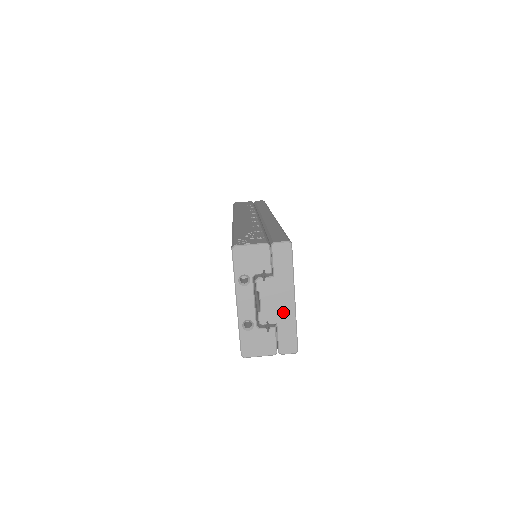
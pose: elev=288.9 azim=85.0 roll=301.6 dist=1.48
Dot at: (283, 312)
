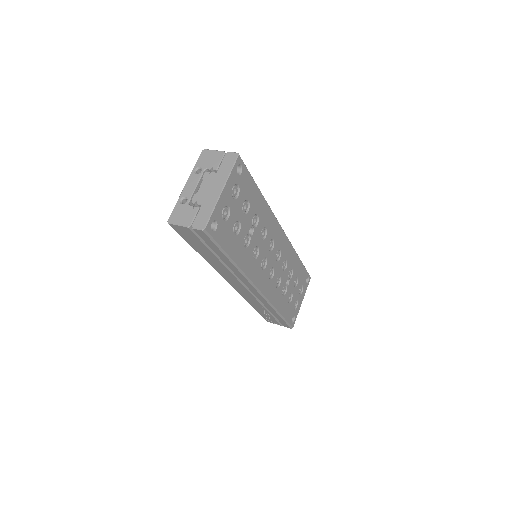
Dot at: (210, 197)
